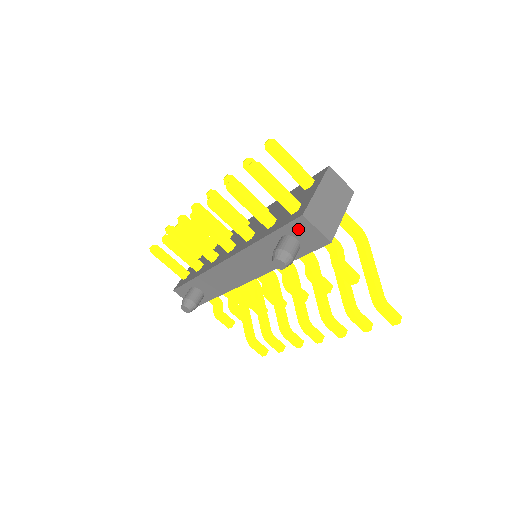
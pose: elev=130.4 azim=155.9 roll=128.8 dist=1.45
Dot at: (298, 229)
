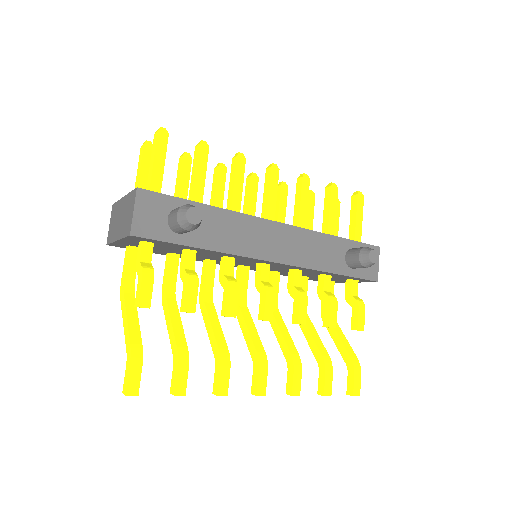
Dot at: occluded
